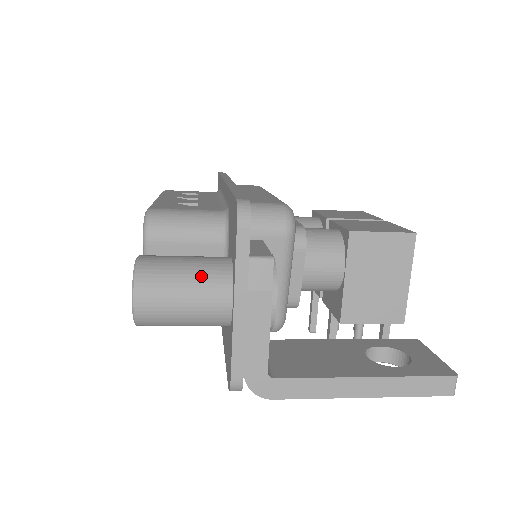
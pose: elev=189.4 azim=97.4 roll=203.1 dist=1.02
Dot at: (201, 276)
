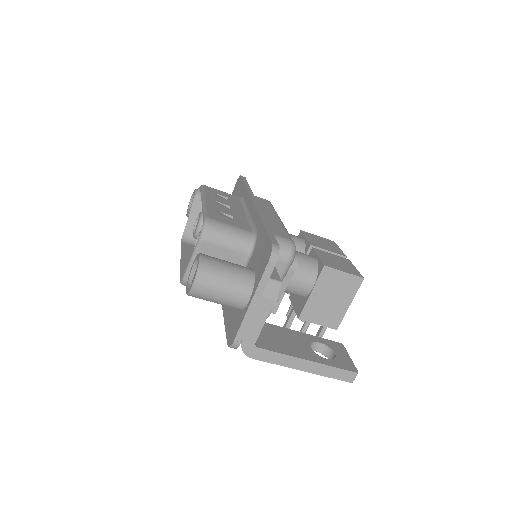
Dot at: (236, 279)
